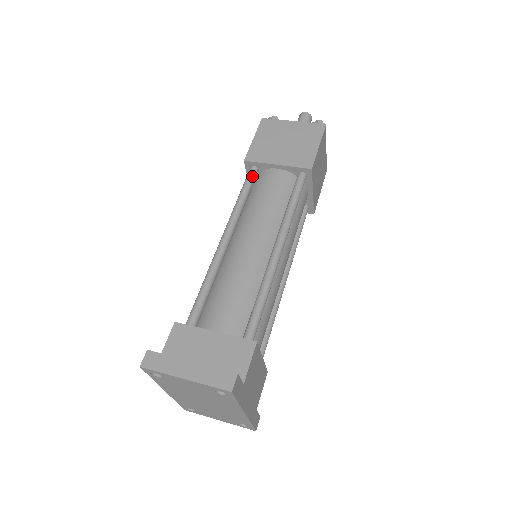
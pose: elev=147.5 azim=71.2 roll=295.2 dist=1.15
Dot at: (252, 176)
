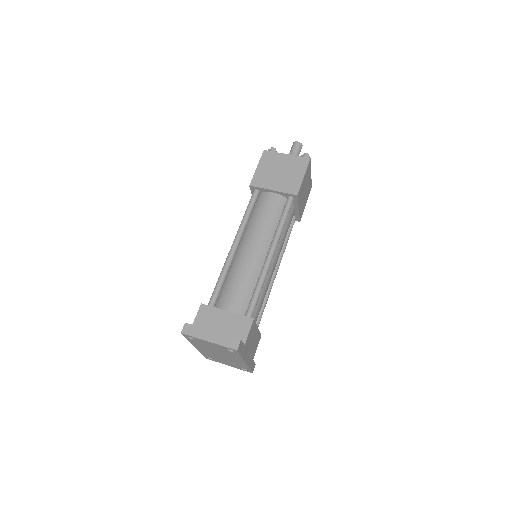
Dot at: (255, 197)
